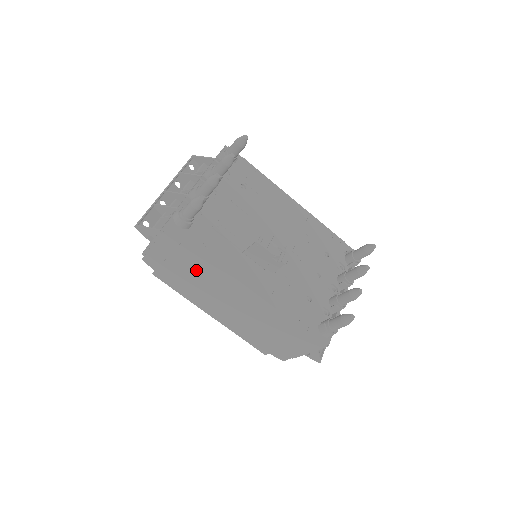
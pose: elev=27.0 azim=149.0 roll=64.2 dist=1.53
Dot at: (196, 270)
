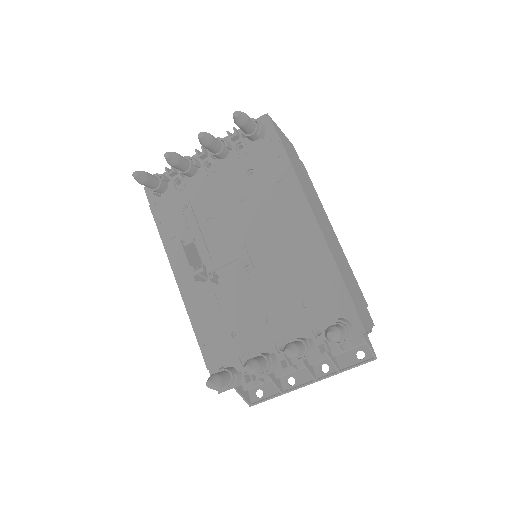
Dot at: occluded
